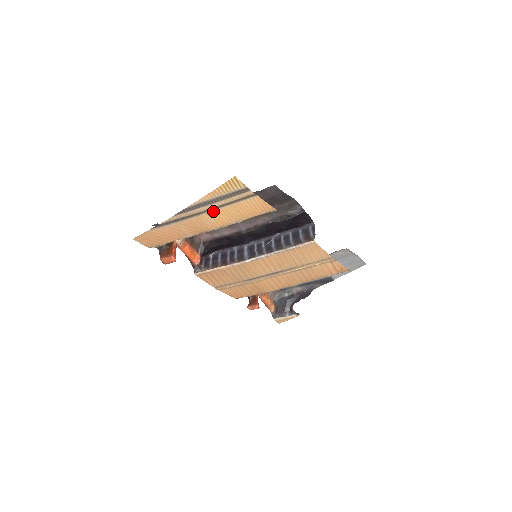
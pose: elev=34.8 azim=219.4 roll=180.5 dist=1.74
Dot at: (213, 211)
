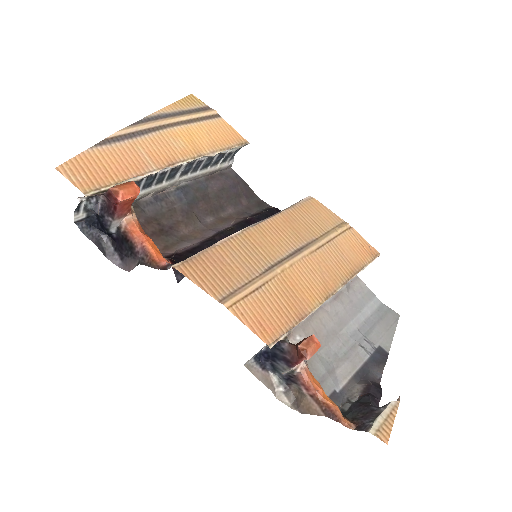
Dot at: (179, 128)
